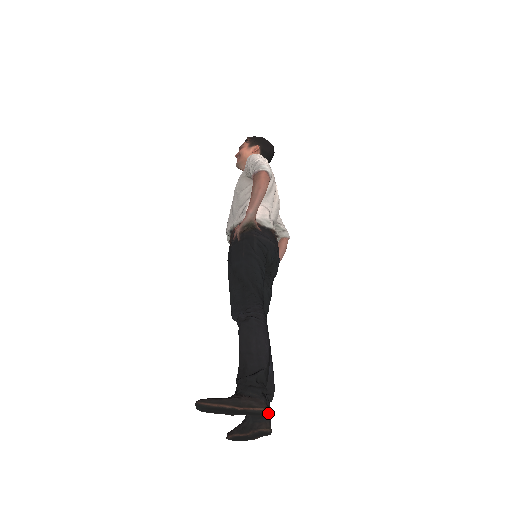
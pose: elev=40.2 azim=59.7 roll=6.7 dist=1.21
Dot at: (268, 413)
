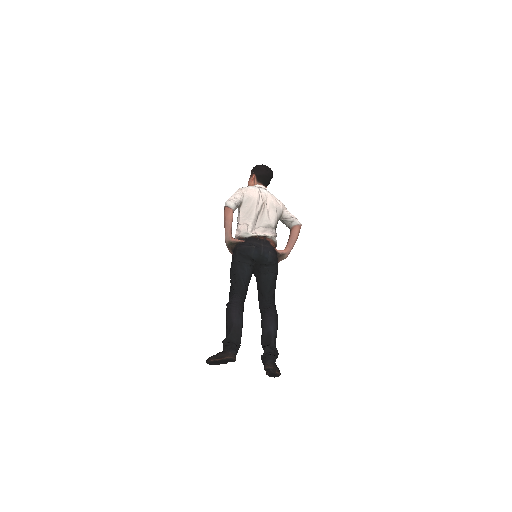
Dot at: (233, 359)
